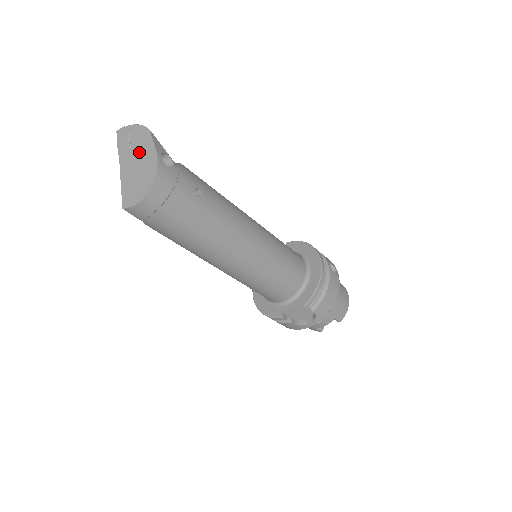
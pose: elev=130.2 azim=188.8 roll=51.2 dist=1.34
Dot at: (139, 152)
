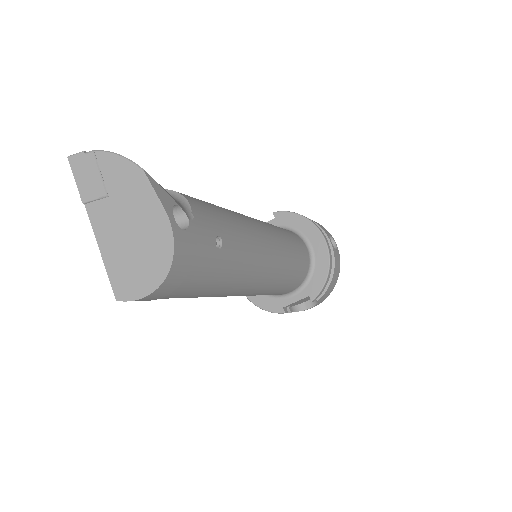
Dot at: (129, 208)
